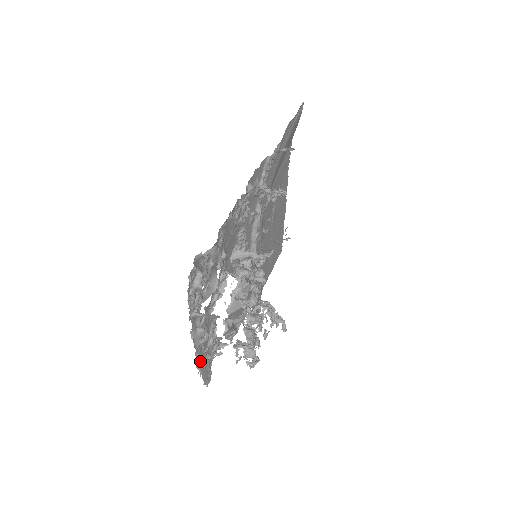
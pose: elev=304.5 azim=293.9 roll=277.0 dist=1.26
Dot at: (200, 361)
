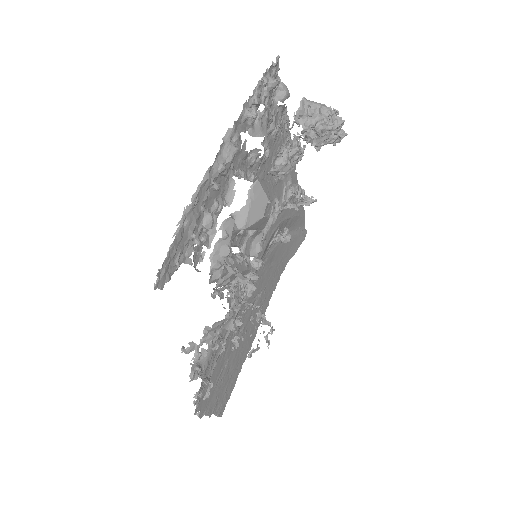
Dot at: (195, 203)
